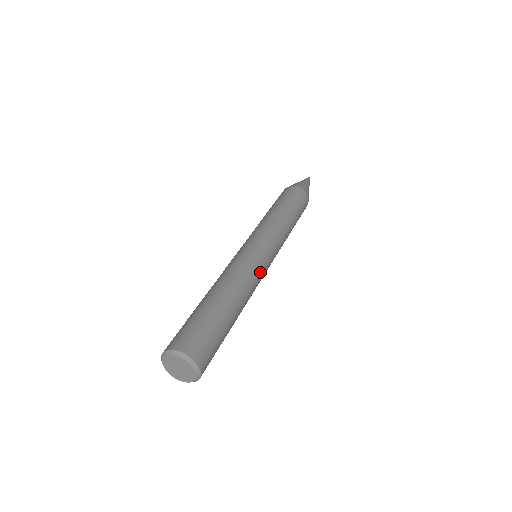
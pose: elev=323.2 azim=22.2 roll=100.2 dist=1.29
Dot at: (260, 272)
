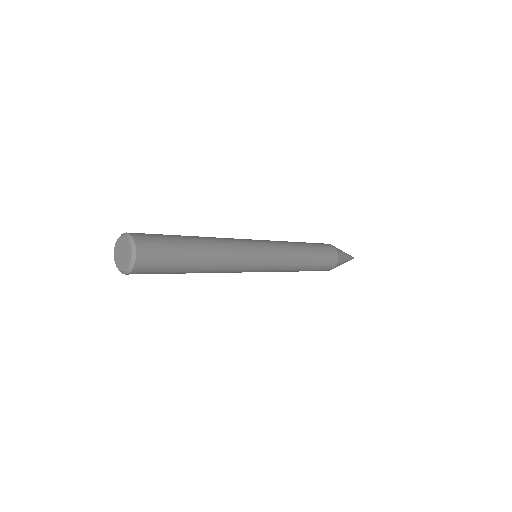
Dot at: (245, 246)
